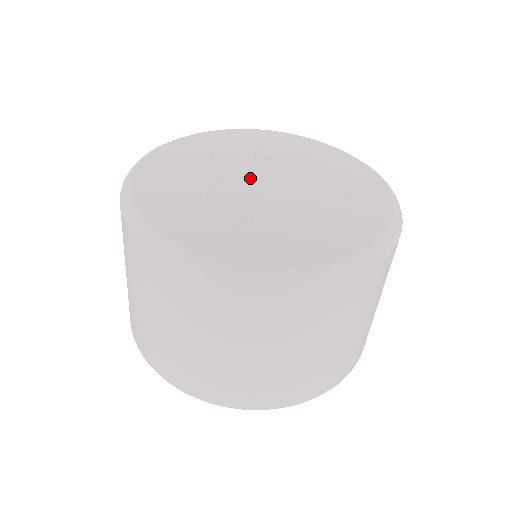
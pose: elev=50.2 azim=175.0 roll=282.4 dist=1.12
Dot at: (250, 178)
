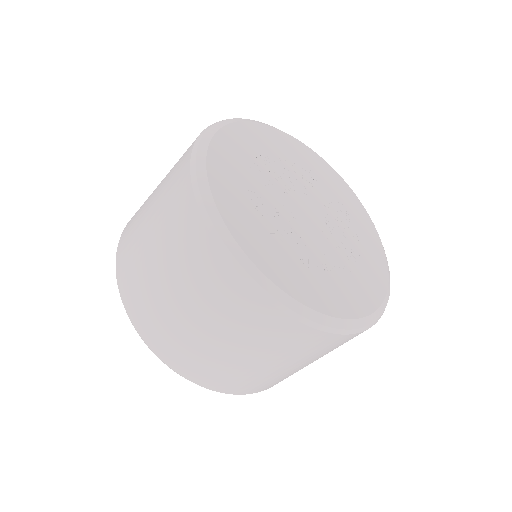
Dot at: (305, 200)
